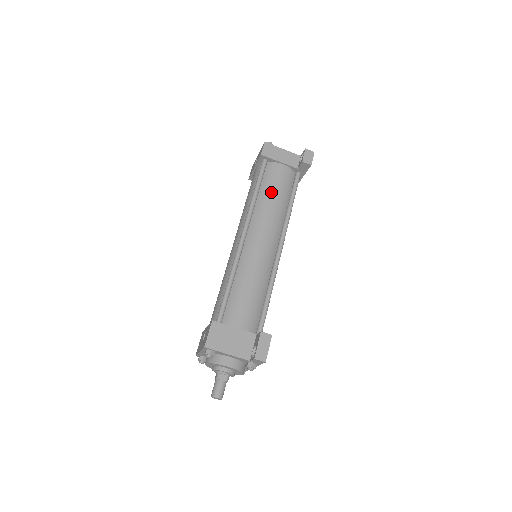
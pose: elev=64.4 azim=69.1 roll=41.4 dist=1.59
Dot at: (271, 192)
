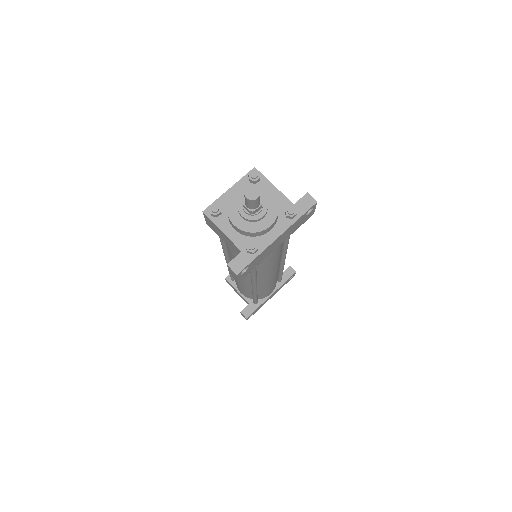
Dot at: occluded
